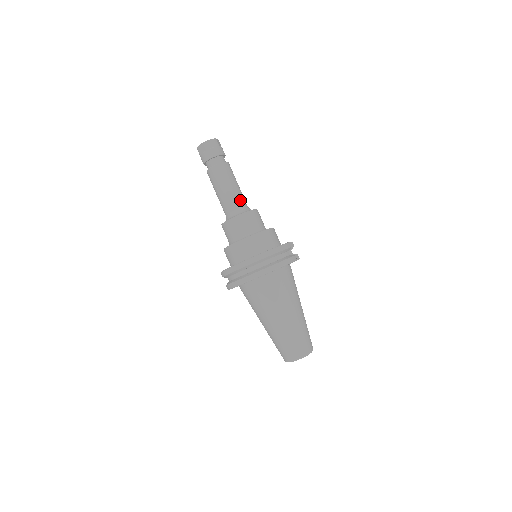
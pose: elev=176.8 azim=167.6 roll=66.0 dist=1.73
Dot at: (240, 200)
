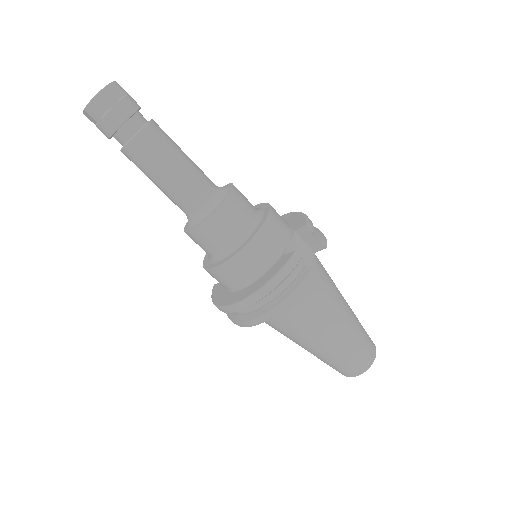
Dot at: (194, 191)
